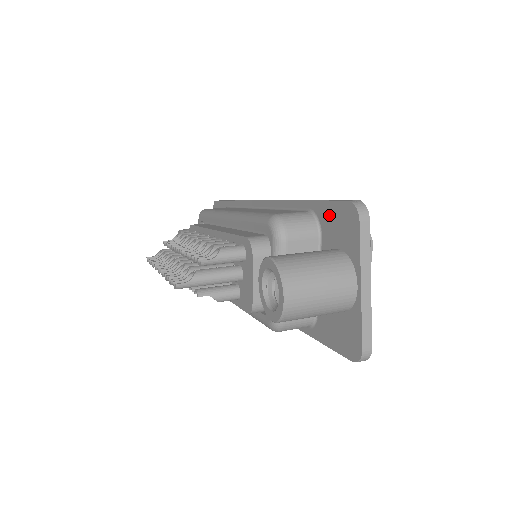
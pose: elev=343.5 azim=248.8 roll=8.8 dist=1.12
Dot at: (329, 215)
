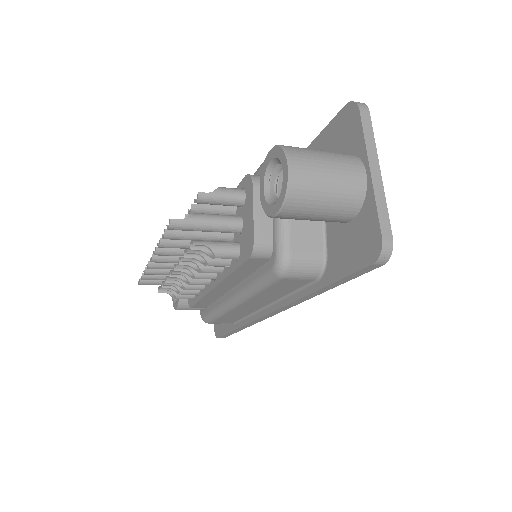
Dot at: (328, 138)
